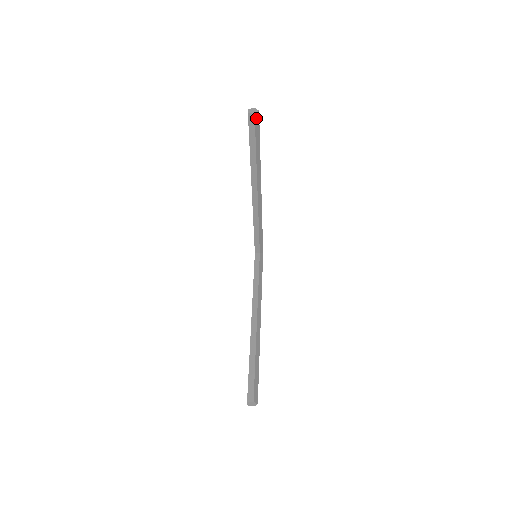
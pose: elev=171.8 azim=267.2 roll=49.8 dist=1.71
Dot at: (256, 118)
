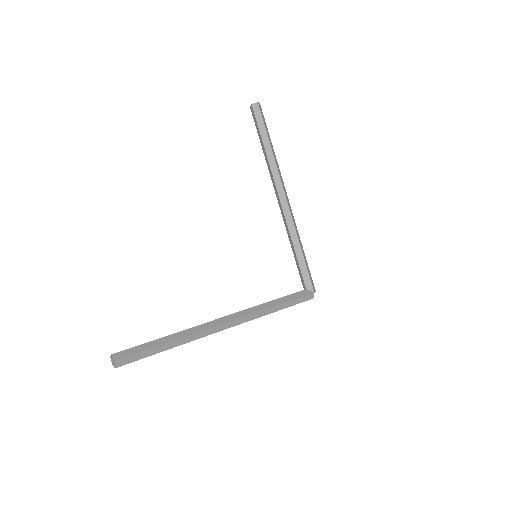
Dot at: (255, 109)
